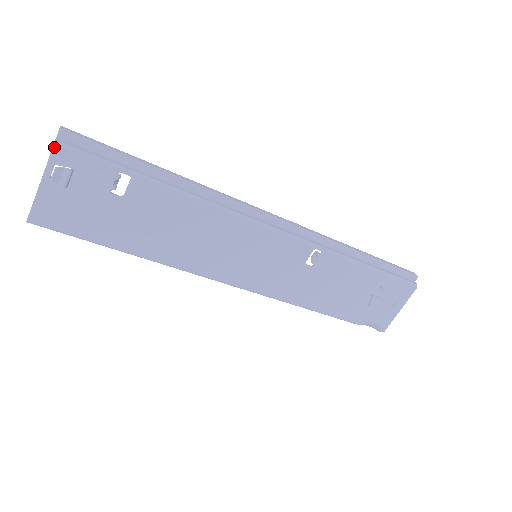
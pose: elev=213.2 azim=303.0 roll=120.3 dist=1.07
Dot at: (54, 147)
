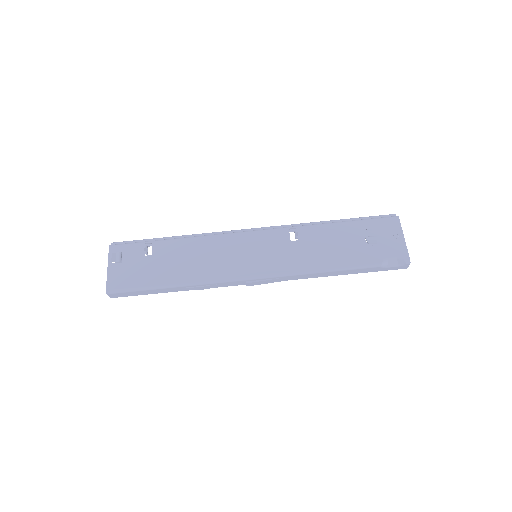
Dot at: (109, 247)
